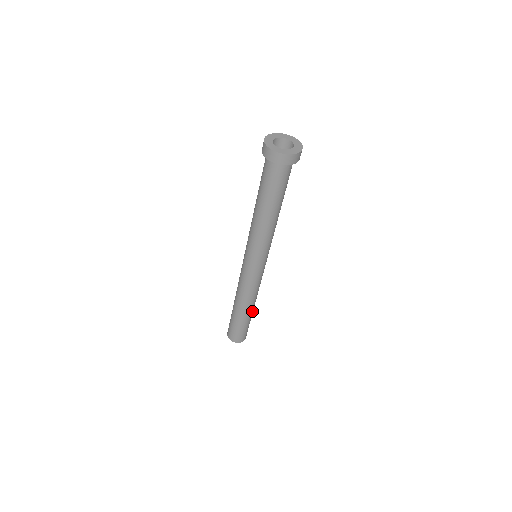
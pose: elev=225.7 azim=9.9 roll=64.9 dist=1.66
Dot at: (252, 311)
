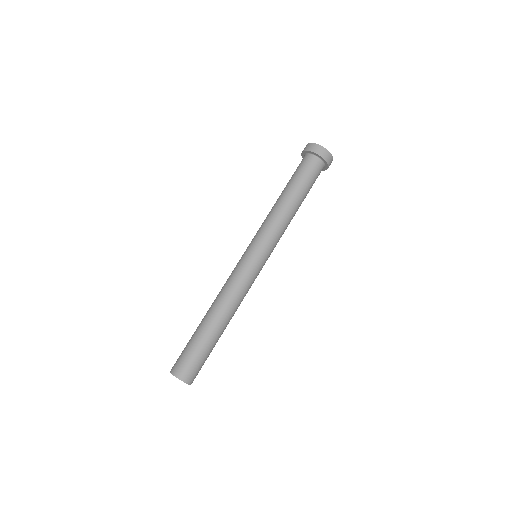
Dot at: (221, 332)
